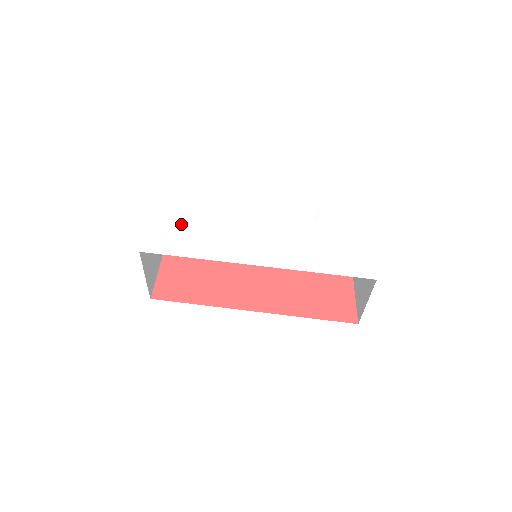
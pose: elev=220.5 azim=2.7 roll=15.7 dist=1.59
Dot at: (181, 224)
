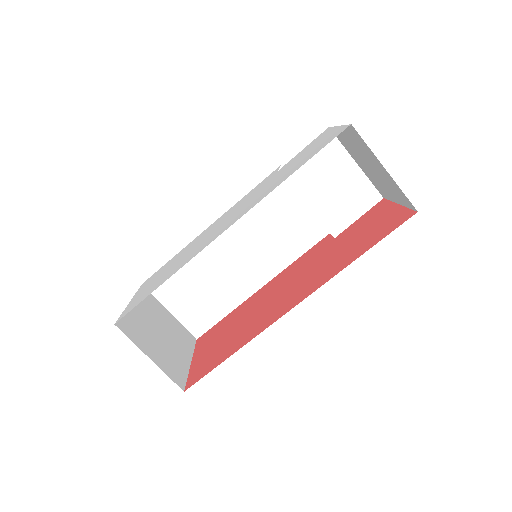
Dot at: (155, 281)
